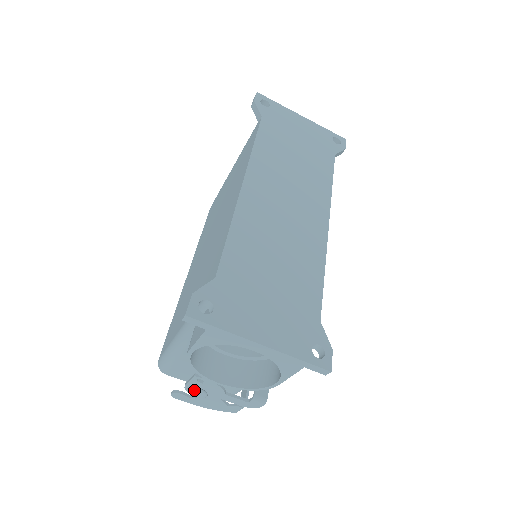
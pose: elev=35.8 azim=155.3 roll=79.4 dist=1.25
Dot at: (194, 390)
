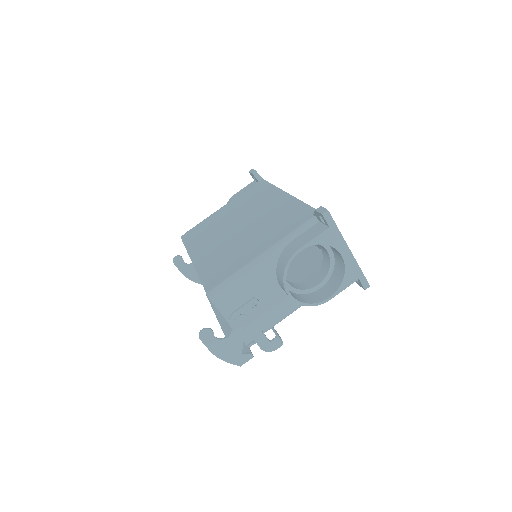
Dot at: (244, 315)
